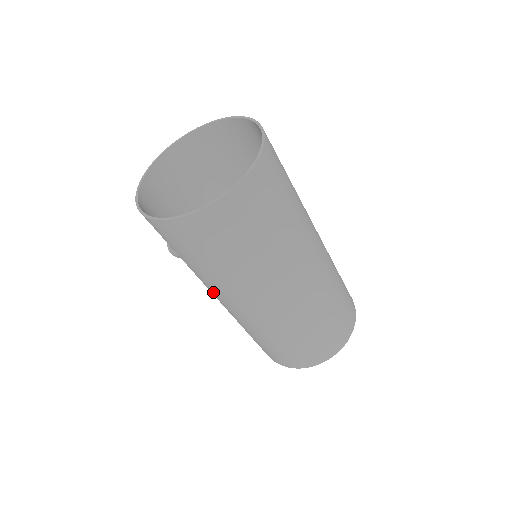
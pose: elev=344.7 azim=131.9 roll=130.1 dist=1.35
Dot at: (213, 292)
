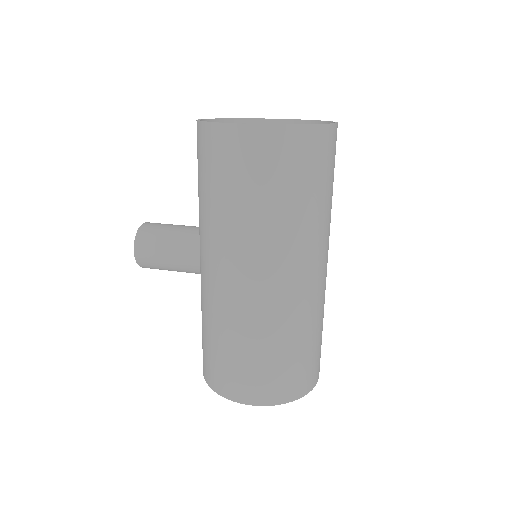
Dot at: (237, 256)
